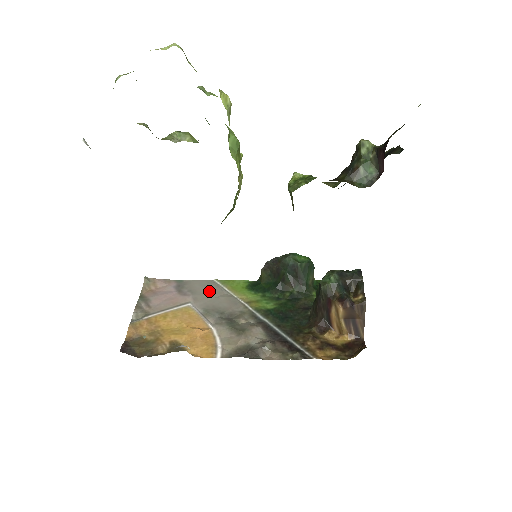
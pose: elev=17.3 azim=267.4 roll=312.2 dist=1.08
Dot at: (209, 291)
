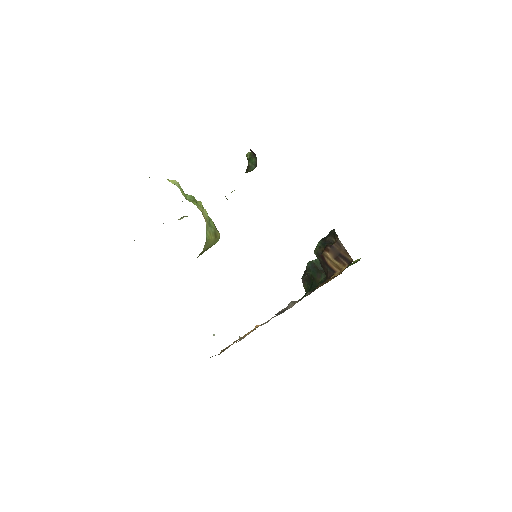
Dot at: occluded
